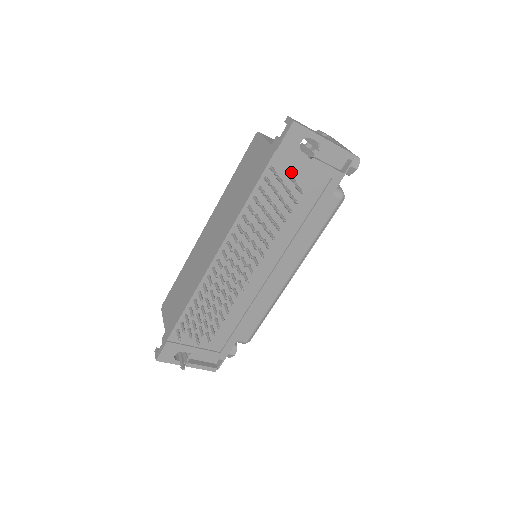
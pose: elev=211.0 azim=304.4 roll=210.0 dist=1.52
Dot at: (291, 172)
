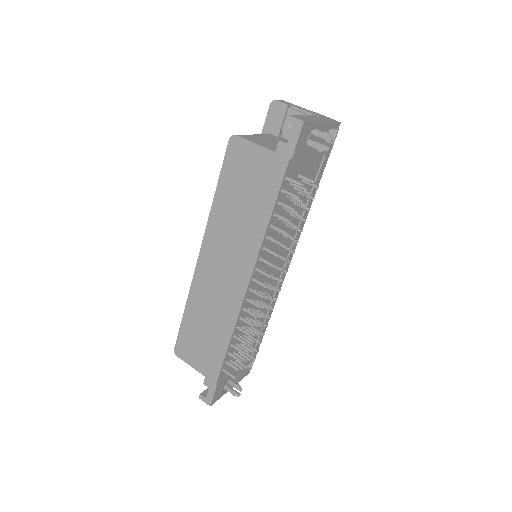
Dot at: (299, 171)
